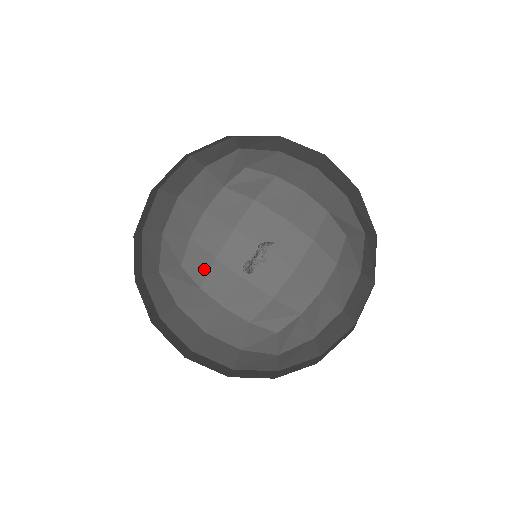
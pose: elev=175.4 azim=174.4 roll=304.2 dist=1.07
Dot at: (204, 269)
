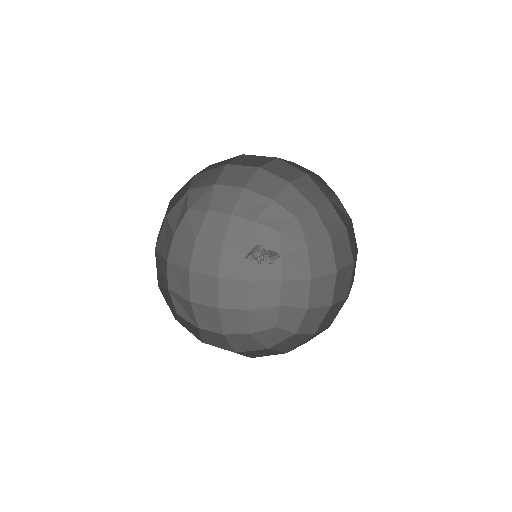
Dot at: (187, 232)
